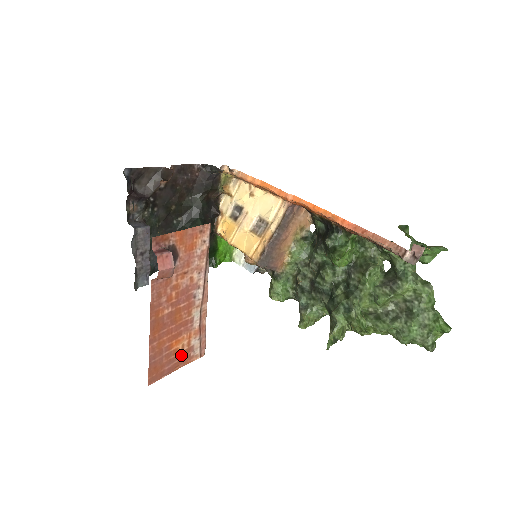
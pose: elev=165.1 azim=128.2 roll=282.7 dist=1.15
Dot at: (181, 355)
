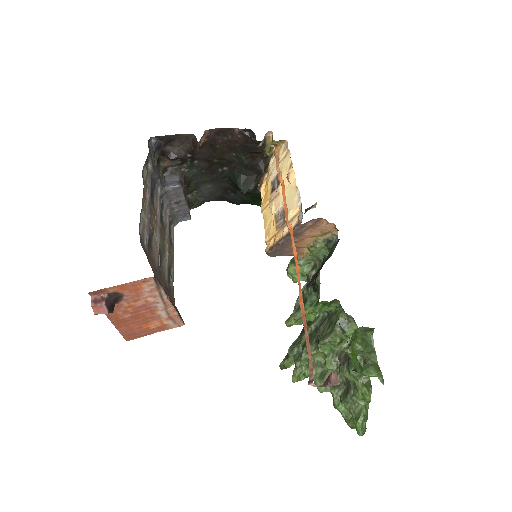
Dot at: (156, 328)
